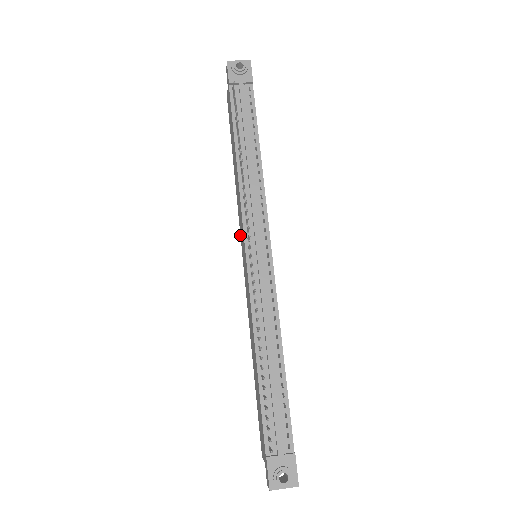
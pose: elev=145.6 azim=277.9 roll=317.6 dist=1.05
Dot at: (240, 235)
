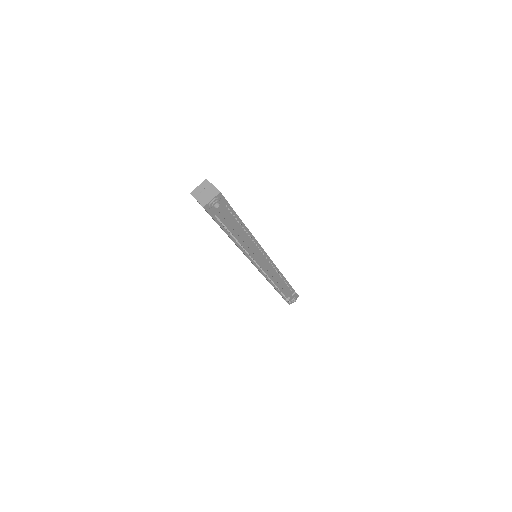
Dot at: occluded
